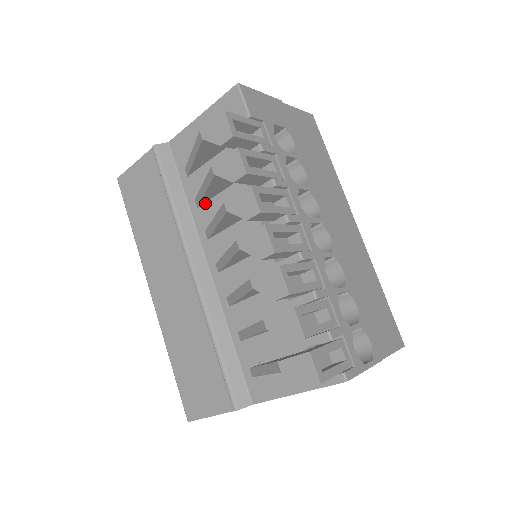
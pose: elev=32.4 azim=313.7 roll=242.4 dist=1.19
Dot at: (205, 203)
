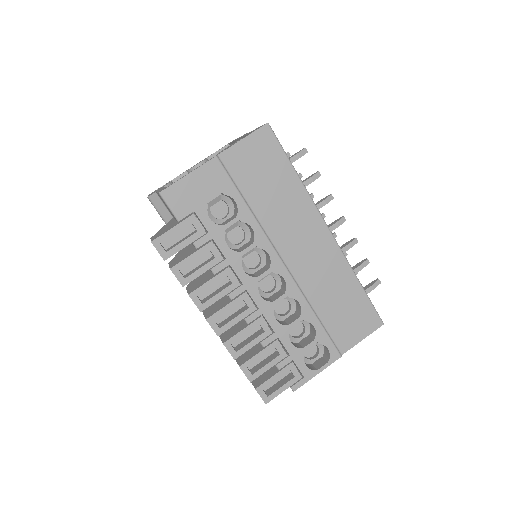
Dot at: occluded
